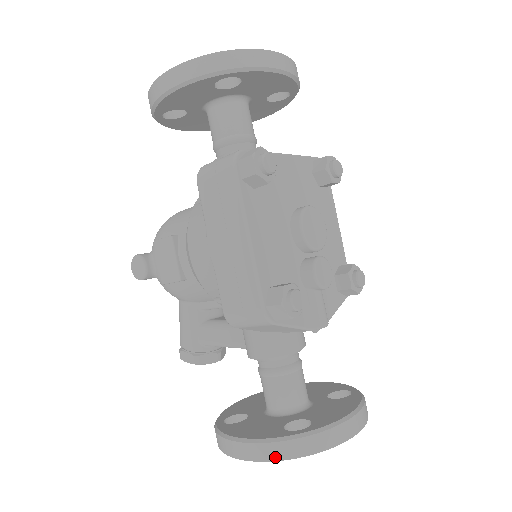
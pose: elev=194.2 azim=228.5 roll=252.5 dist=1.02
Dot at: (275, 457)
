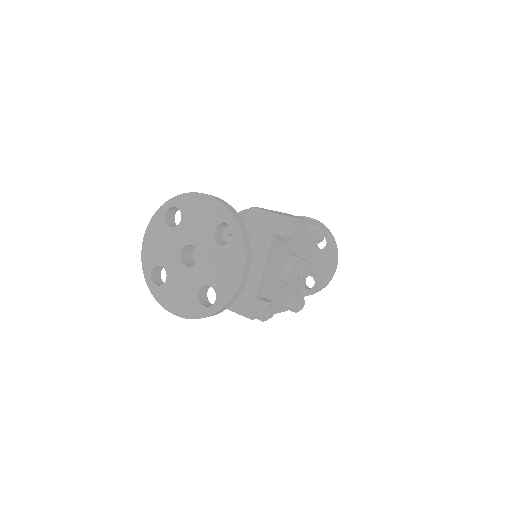
Dot at: occluded
